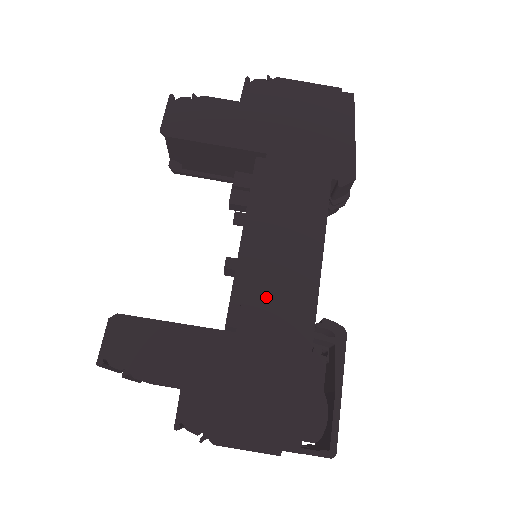
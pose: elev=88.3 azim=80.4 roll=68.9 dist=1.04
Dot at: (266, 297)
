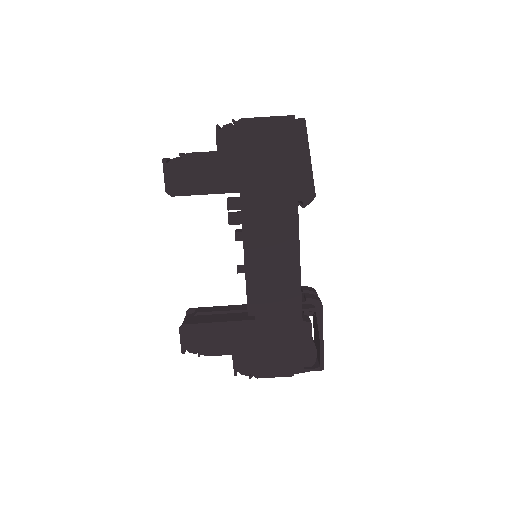
Dot at: (269, 295)
